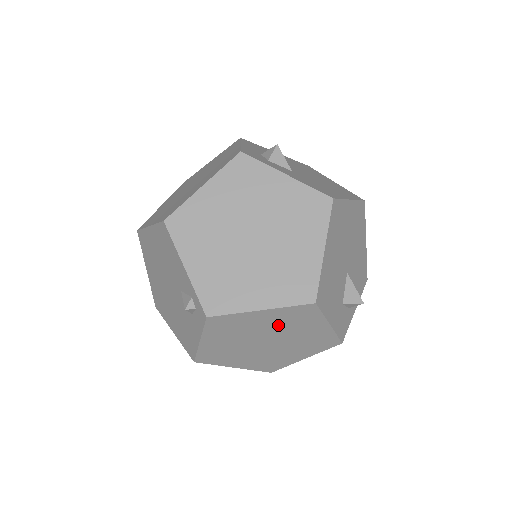
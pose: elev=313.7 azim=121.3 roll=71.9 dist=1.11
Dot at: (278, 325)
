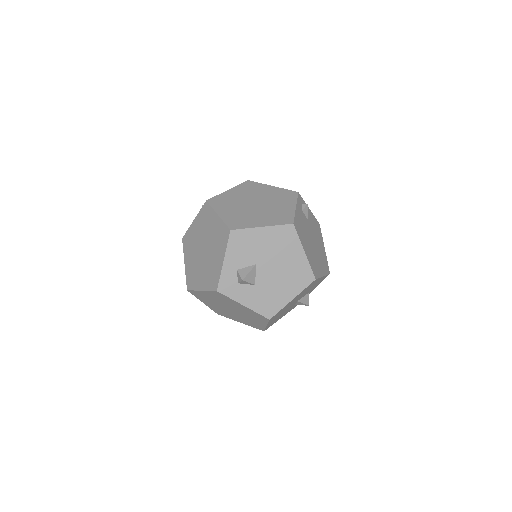
Dot at: occluded
